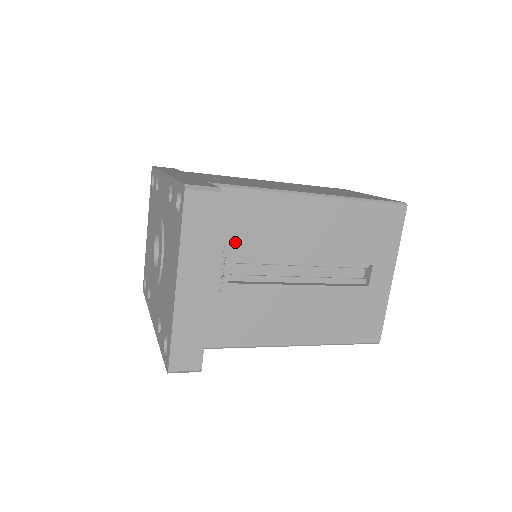
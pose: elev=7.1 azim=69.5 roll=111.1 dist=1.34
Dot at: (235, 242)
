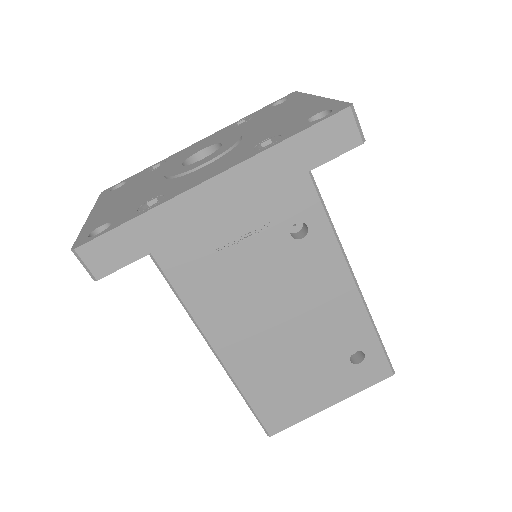
Dot at: occluded
